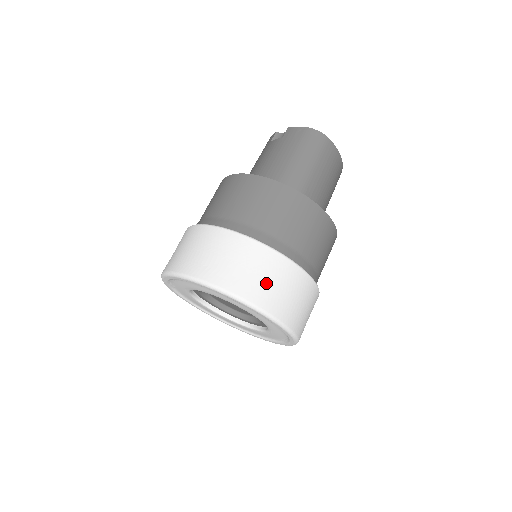
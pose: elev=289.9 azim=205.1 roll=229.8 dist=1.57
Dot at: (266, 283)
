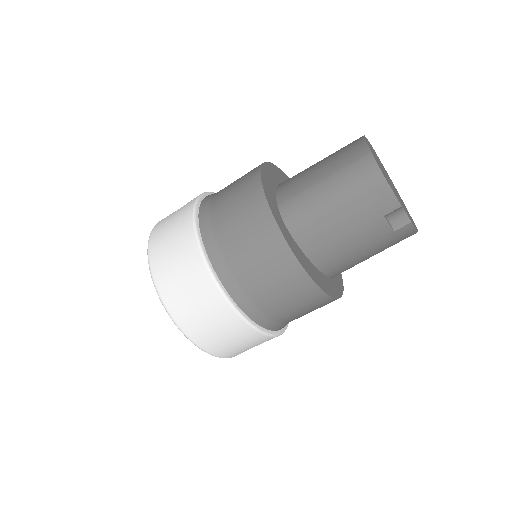
Dot at: occluded
